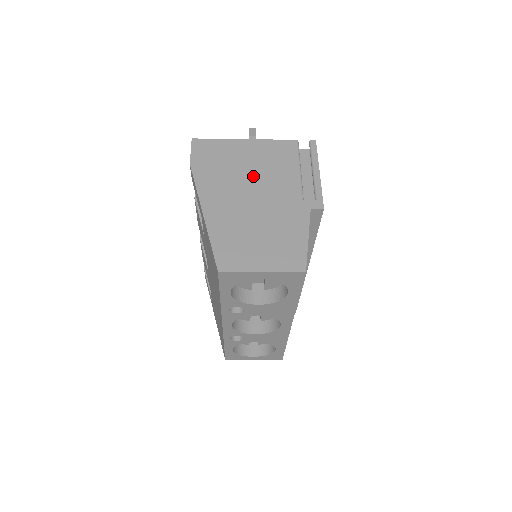
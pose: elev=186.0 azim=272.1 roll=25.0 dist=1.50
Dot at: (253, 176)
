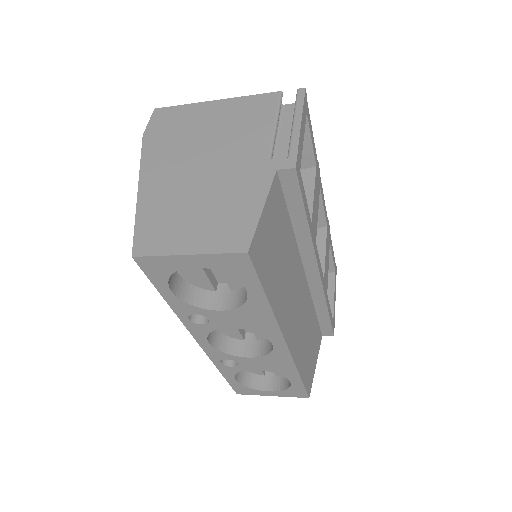
Dot at: (212, 139)
